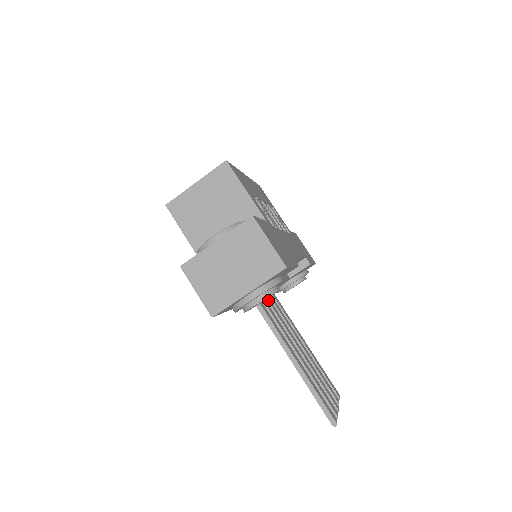
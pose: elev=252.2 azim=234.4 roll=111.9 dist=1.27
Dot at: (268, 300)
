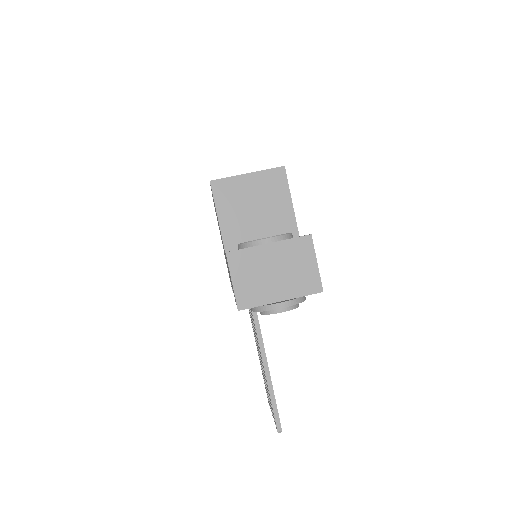
Dot at: occluded
